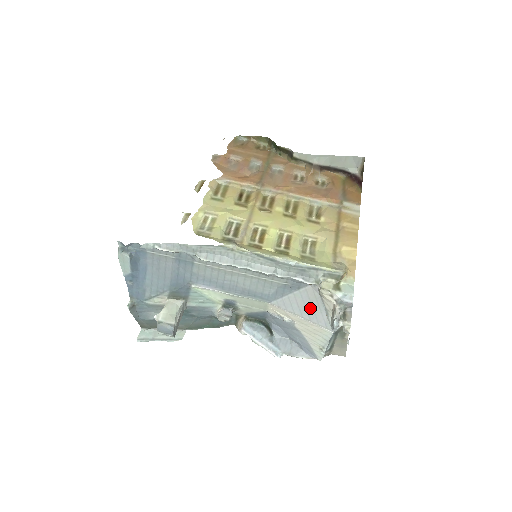
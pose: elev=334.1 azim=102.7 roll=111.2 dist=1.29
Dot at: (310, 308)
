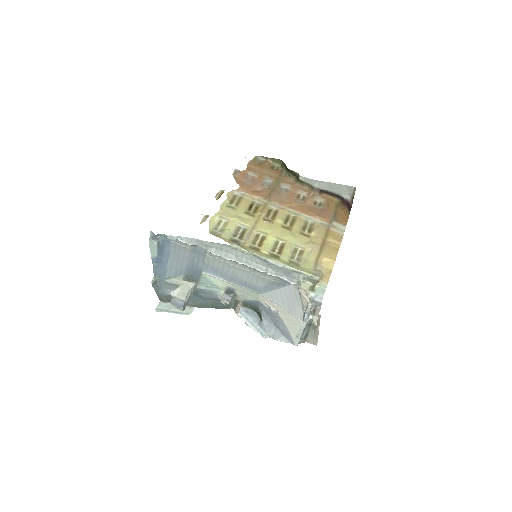
Dot at: (291, 302)
